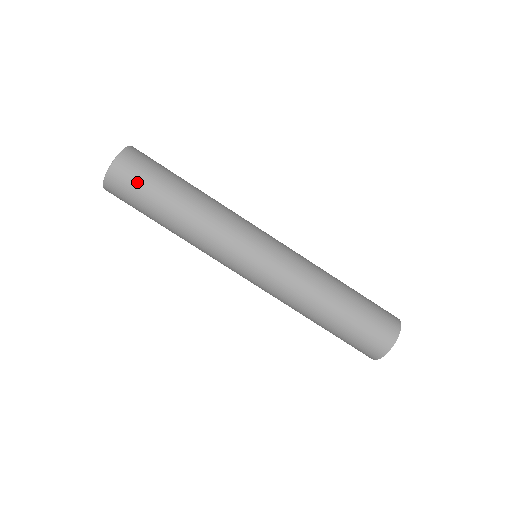
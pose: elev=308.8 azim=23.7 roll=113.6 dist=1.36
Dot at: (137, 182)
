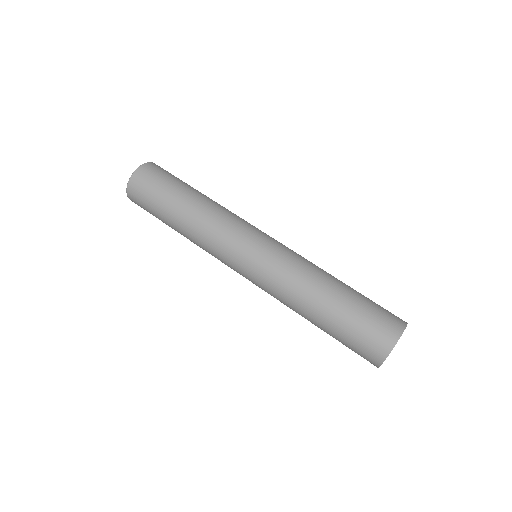
Dot at: (146, 197)
